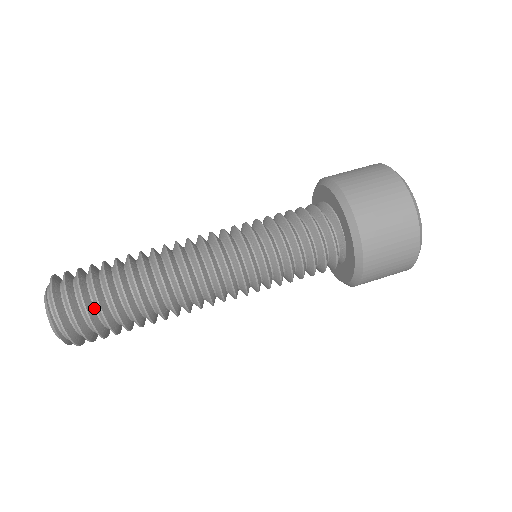
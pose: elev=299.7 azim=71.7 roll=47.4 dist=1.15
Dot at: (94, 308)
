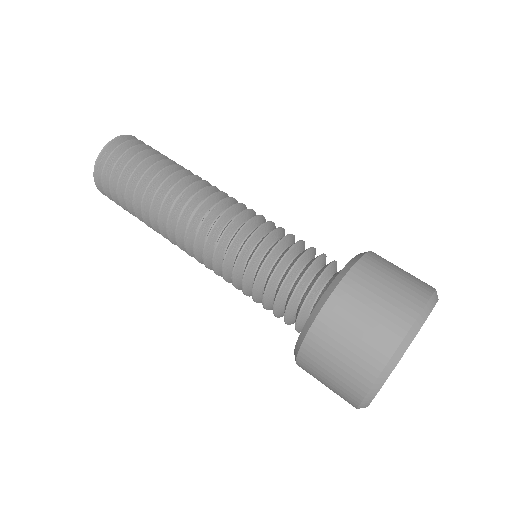
Dot at: occluded
